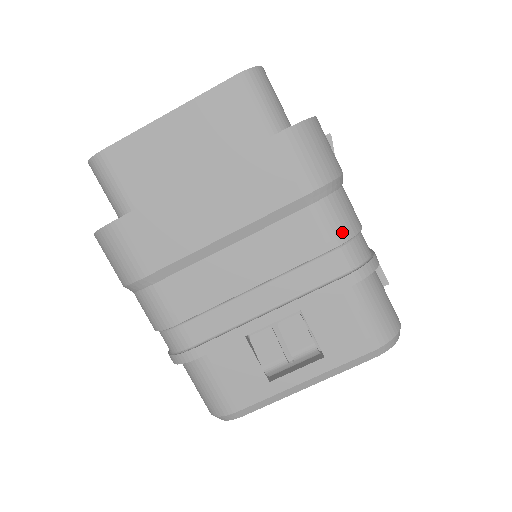
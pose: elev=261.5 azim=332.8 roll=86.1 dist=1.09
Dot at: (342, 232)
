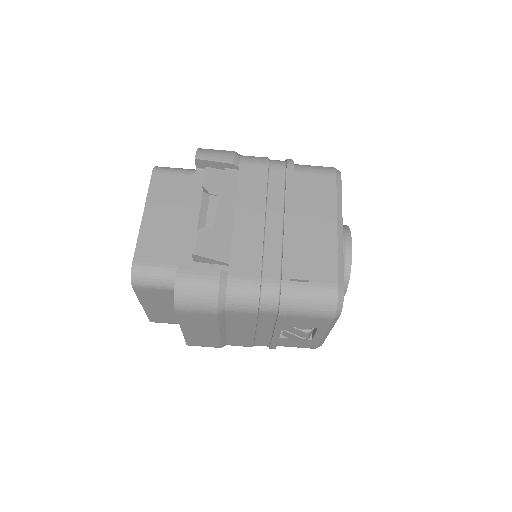
Dot at: (251, 307)
